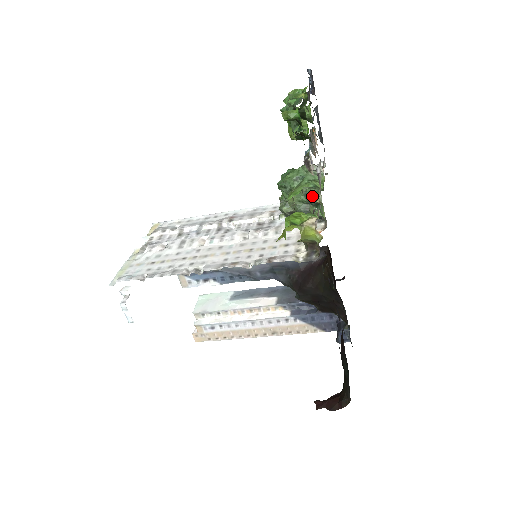
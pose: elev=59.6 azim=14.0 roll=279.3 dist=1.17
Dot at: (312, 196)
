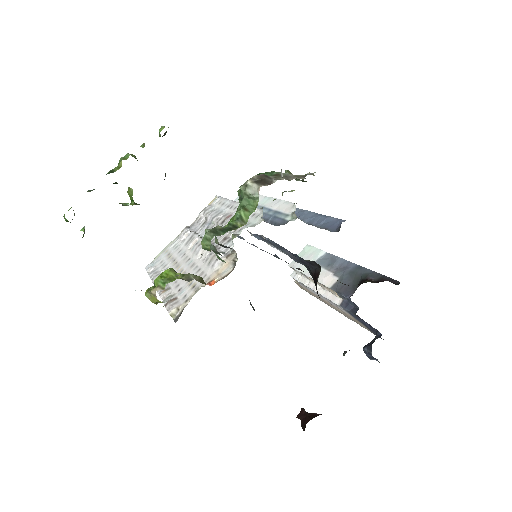
Dot at: (203, 244)
